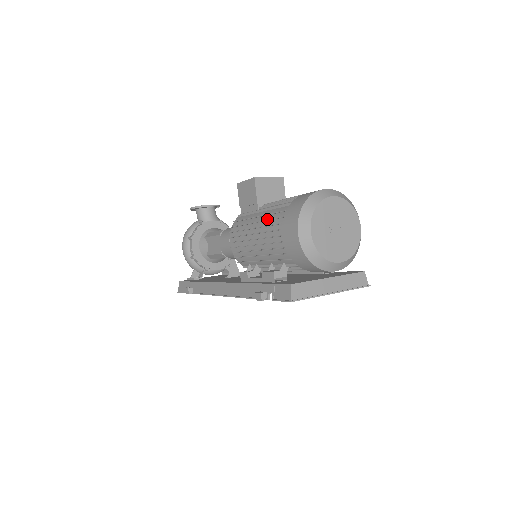
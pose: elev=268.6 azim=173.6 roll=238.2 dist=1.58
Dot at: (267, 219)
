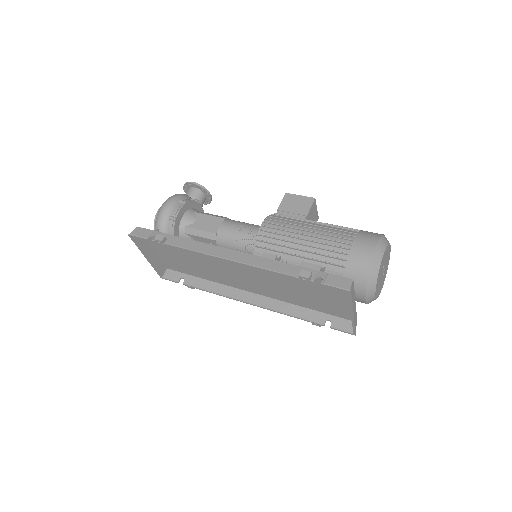
Dot at: (329, 228)
